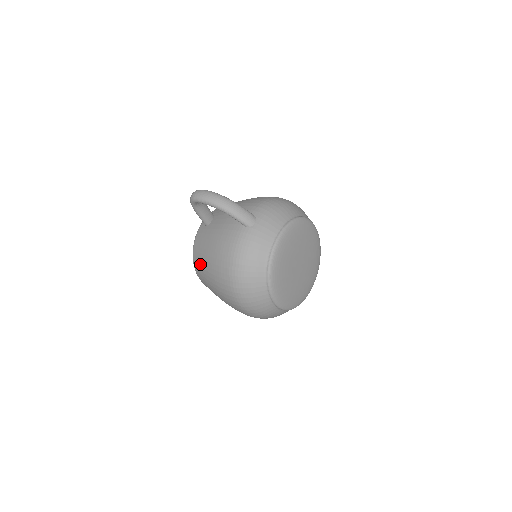
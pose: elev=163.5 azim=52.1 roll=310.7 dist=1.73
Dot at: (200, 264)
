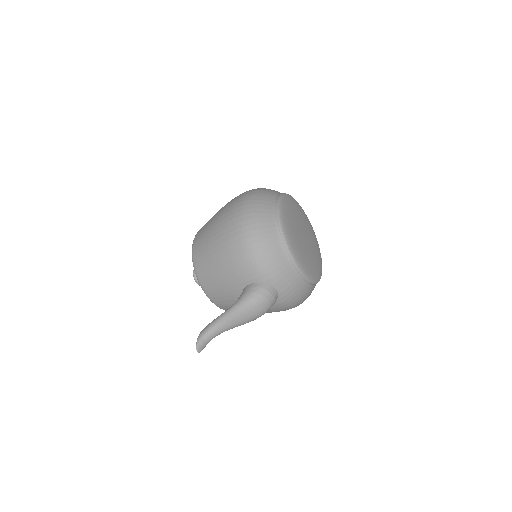
Dot at: occluded
